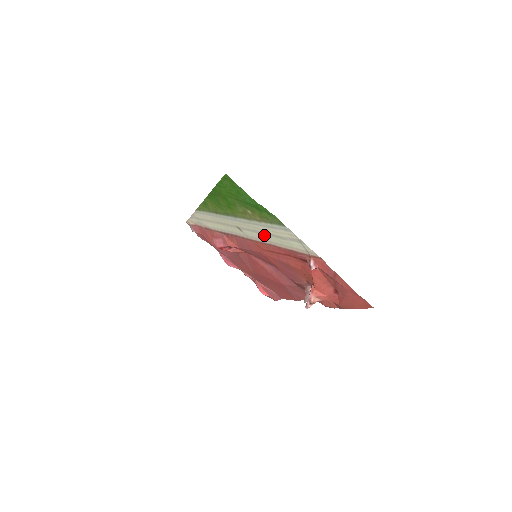
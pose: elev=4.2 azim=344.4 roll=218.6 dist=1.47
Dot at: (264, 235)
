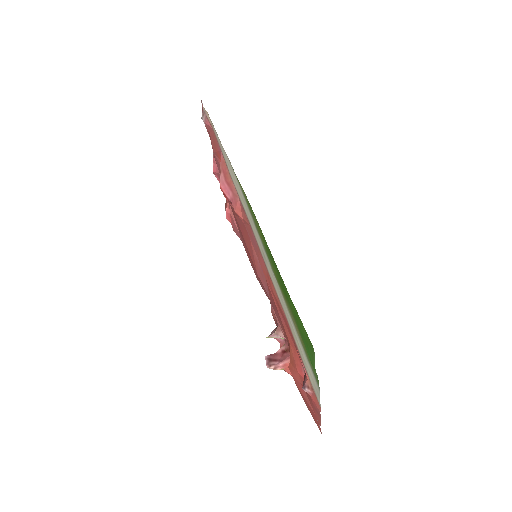
Dot at: (287, 315)
